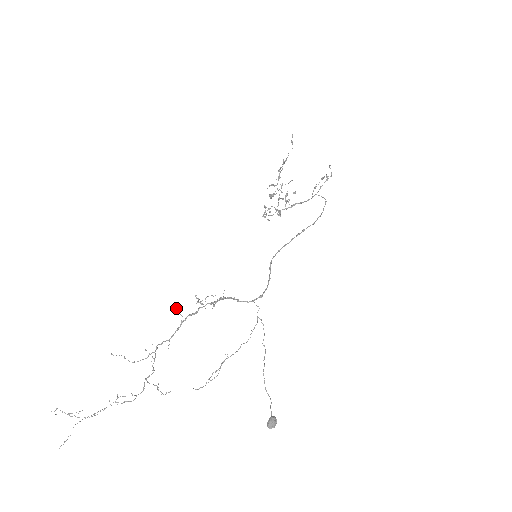
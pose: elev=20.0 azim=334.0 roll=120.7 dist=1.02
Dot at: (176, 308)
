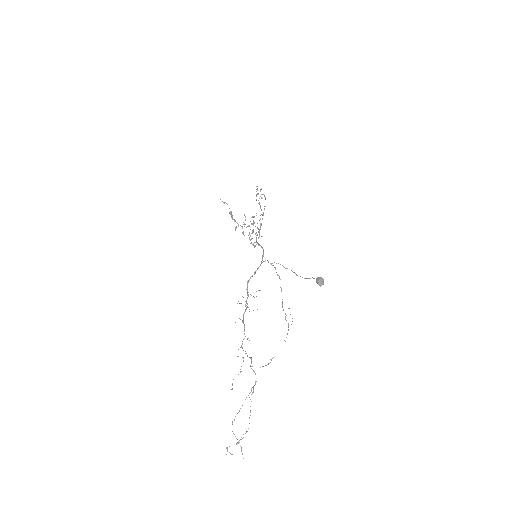
Dot at: (235, 322)
